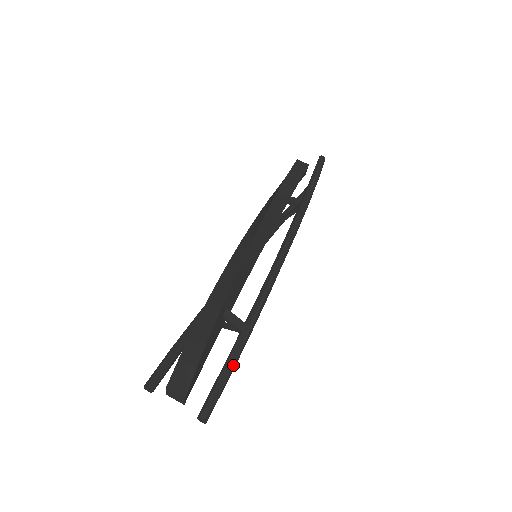
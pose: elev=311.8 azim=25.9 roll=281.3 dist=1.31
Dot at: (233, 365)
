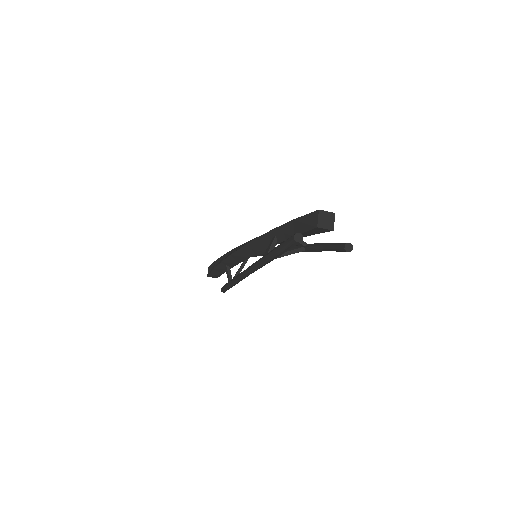
Dot at: occluded
